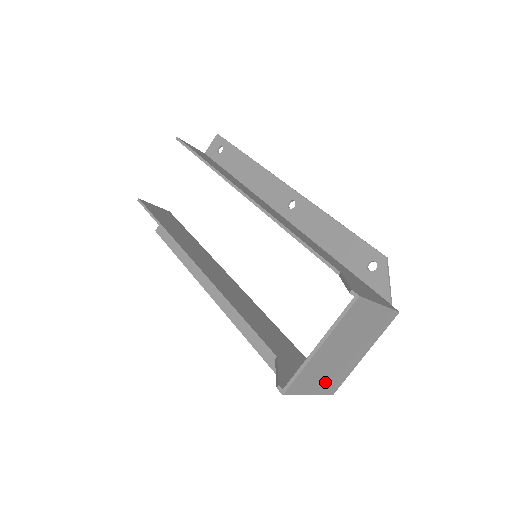
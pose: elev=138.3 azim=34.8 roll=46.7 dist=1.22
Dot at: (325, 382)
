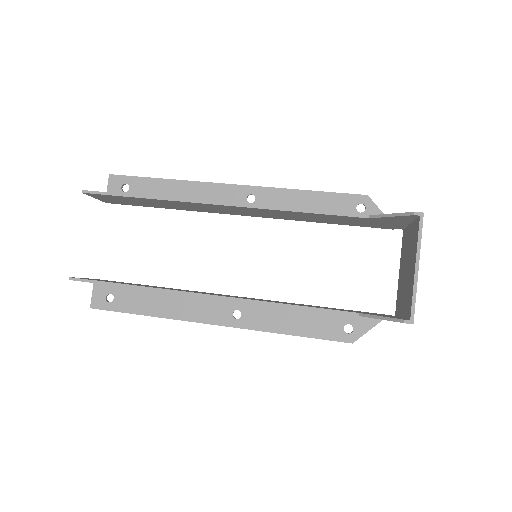
Dot at: occluded
